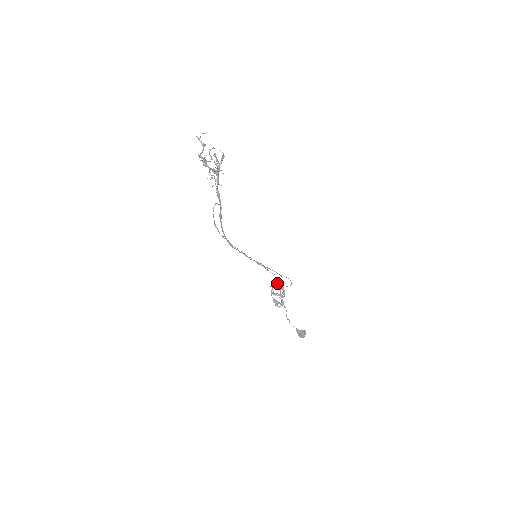
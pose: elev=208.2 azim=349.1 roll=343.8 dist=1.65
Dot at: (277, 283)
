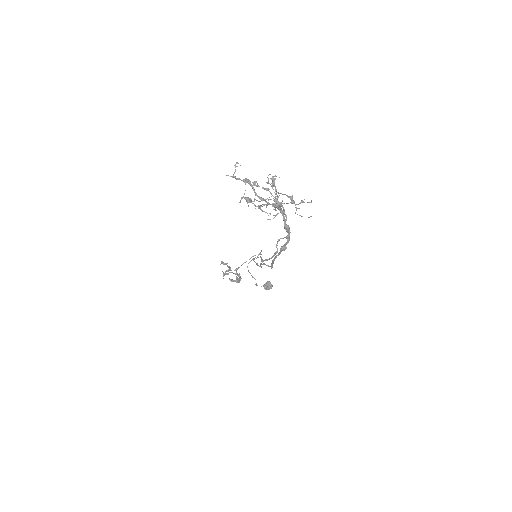
Dot at: (243, 263)
